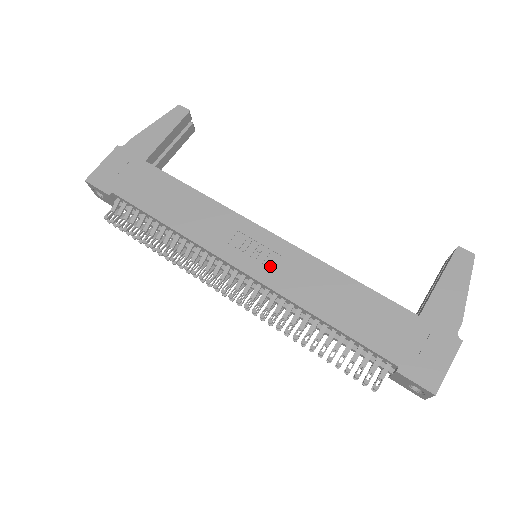
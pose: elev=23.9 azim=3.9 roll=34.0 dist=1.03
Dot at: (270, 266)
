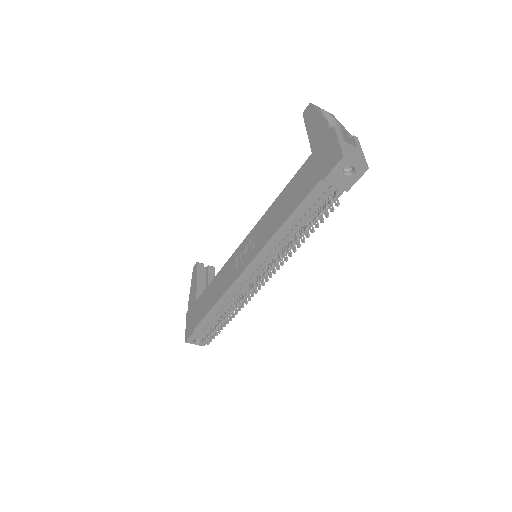
Dot at: (254, 247)
